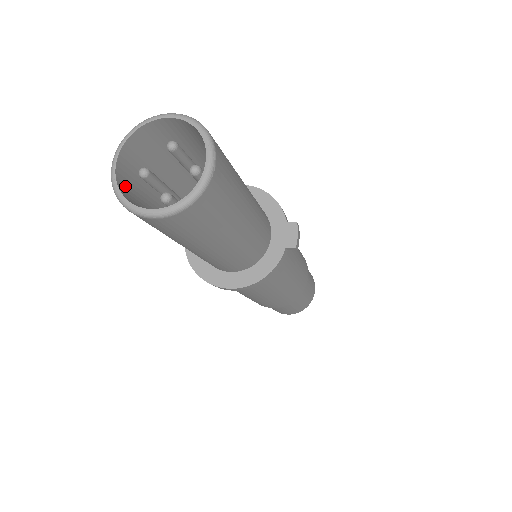
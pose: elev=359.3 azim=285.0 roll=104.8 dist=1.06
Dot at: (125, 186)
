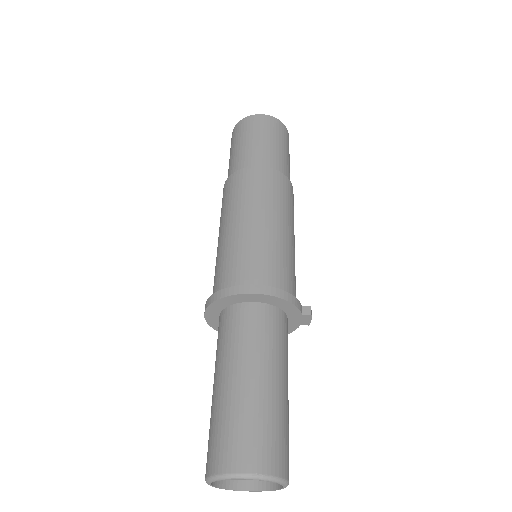
Dot at: occluded
